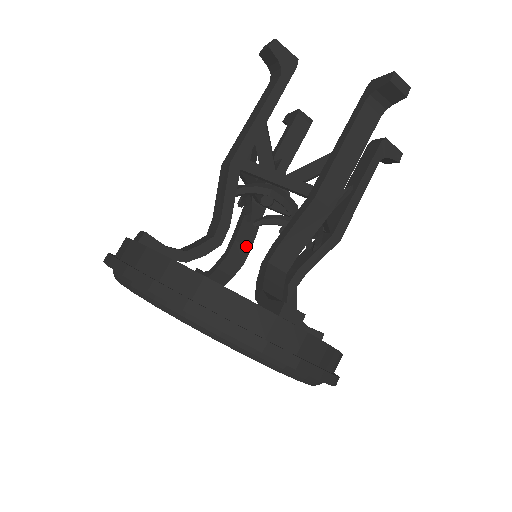
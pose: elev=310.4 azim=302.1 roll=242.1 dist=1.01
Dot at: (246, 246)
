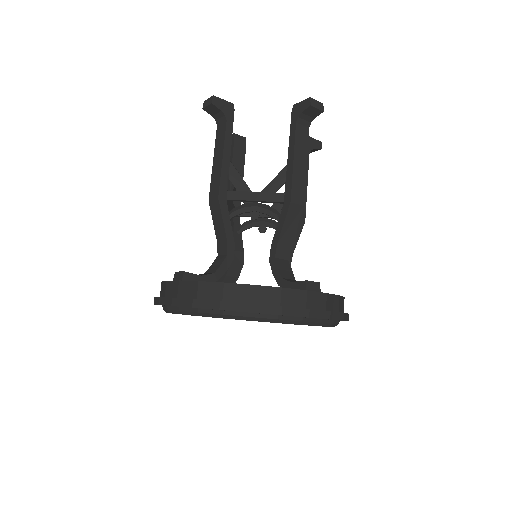
Dot at: (240, 251)
